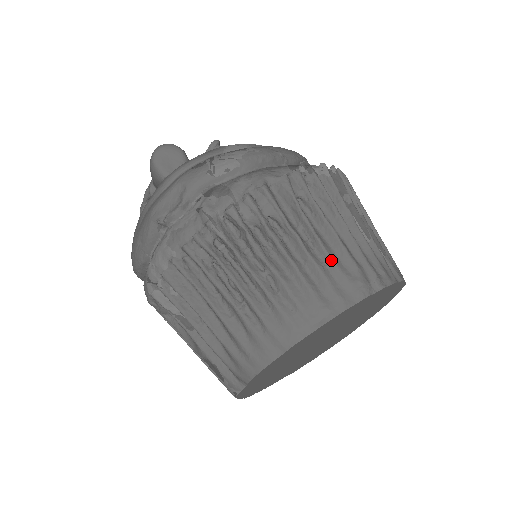
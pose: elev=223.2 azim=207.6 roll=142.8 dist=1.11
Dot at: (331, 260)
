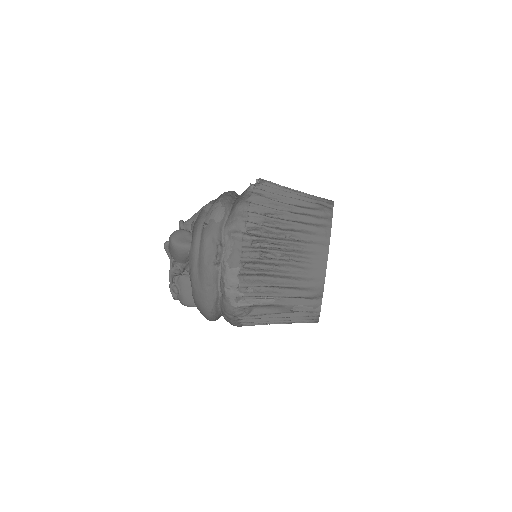
Dot at: (306, 209)
